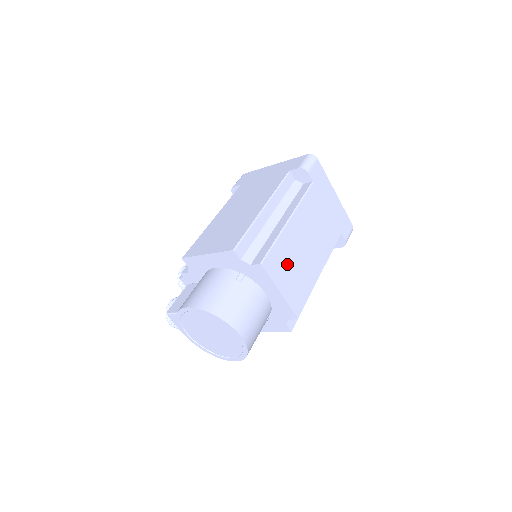
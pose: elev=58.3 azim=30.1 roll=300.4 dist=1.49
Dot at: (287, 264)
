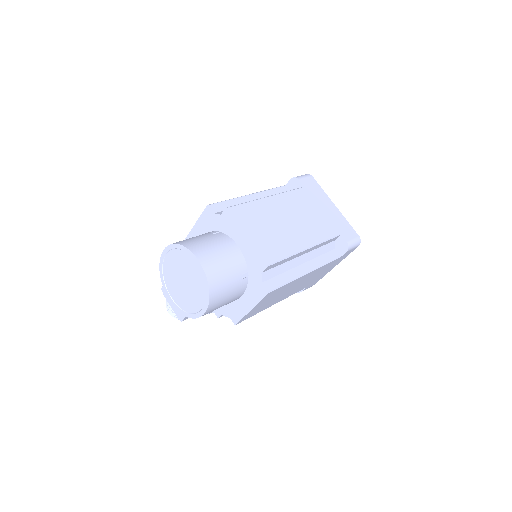
Dot at: (260, 222)
